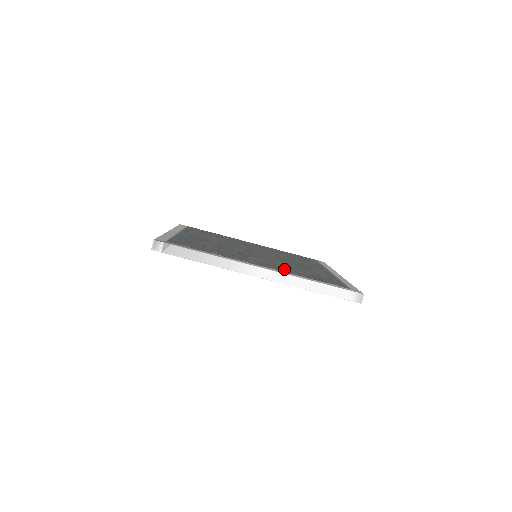
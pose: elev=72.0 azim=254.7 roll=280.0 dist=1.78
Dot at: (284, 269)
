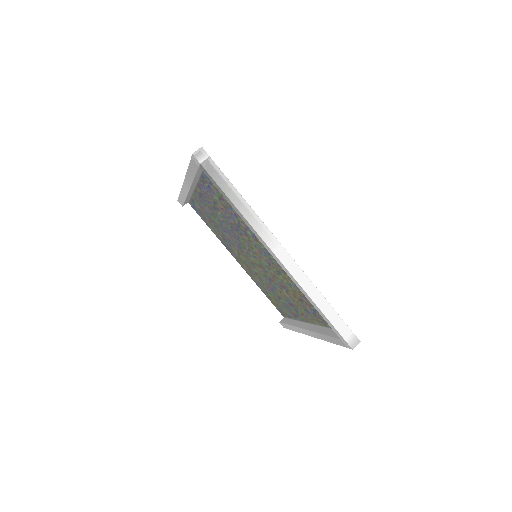
Dot at: occluded
